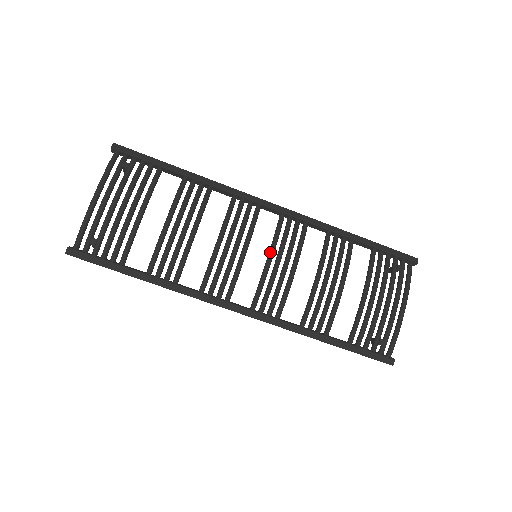
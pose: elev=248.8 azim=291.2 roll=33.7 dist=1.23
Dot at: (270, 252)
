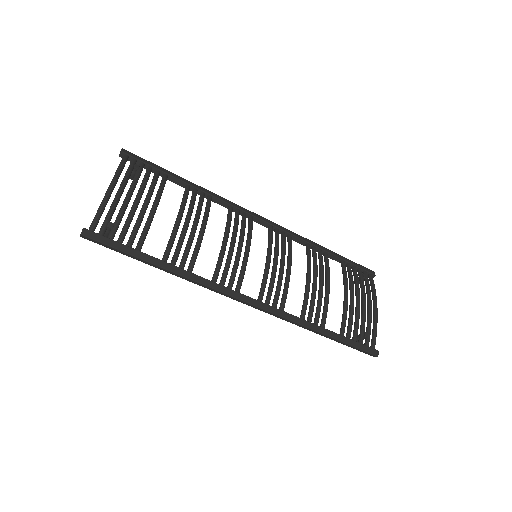
Dot at: (269, 252)
